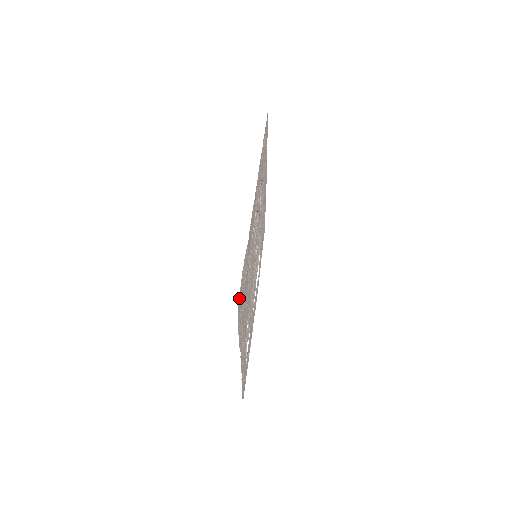
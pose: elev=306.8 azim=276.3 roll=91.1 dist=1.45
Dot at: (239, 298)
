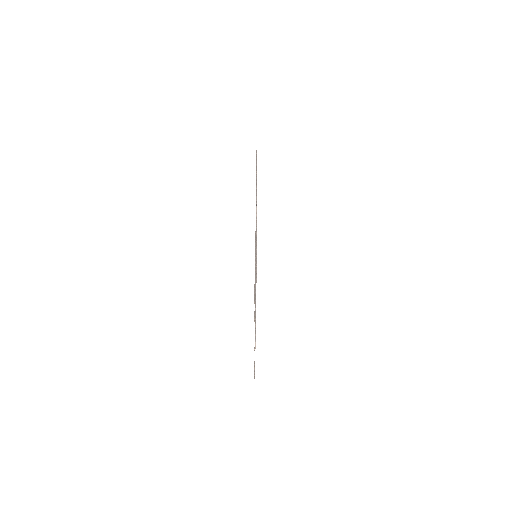
Dot at: occluded
